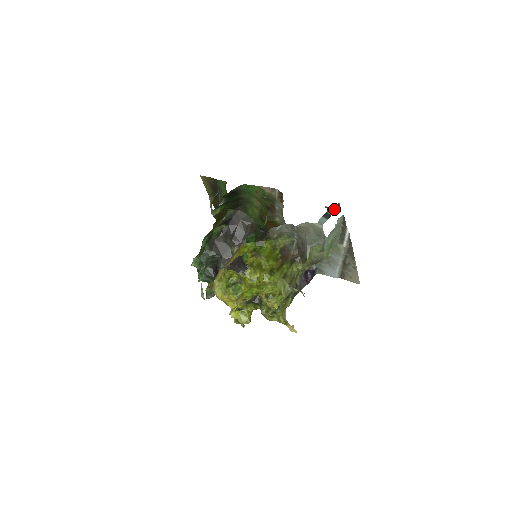
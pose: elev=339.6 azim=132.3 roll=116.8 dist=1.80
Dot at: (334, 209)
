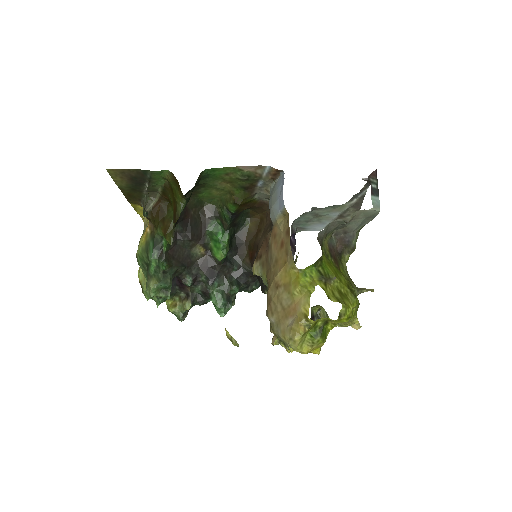
Dot at: (375, 179)
